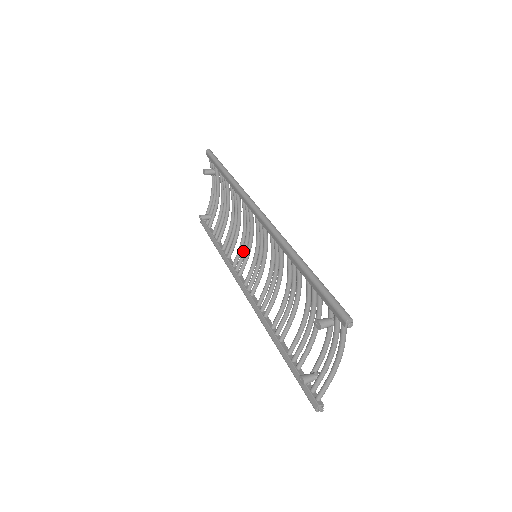
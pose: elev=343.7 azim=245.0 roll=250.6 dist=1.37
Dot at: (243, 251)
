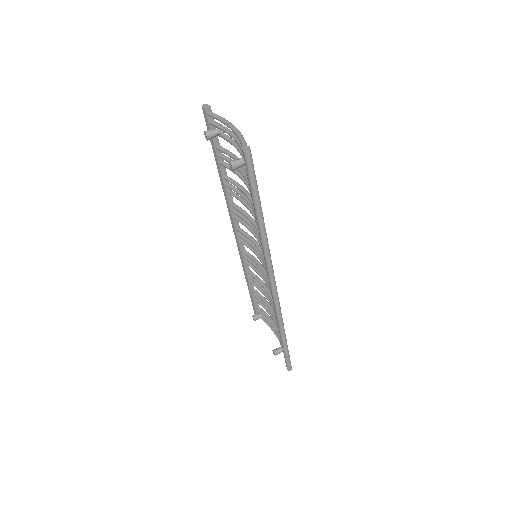
Dot at: occluded
